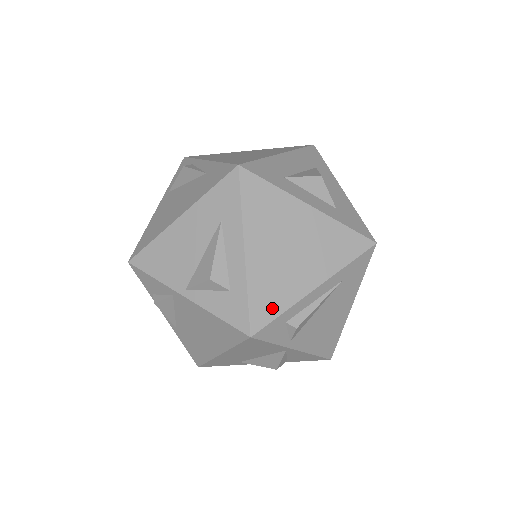
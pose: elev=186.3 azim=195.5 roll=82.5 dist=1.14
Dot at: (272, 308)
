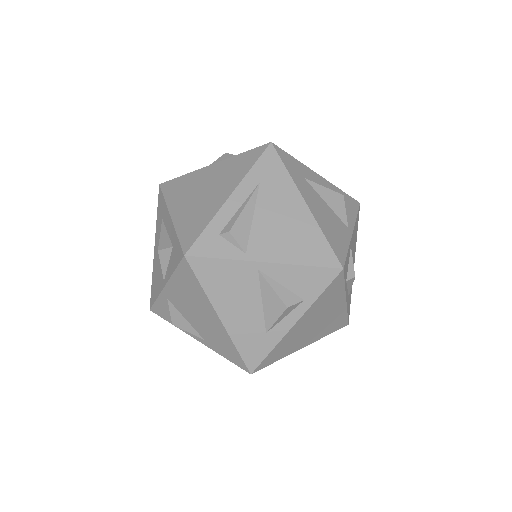
Dot at: (197, 229)
